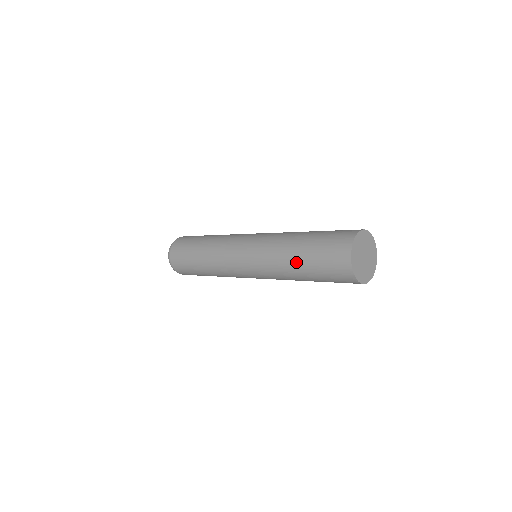
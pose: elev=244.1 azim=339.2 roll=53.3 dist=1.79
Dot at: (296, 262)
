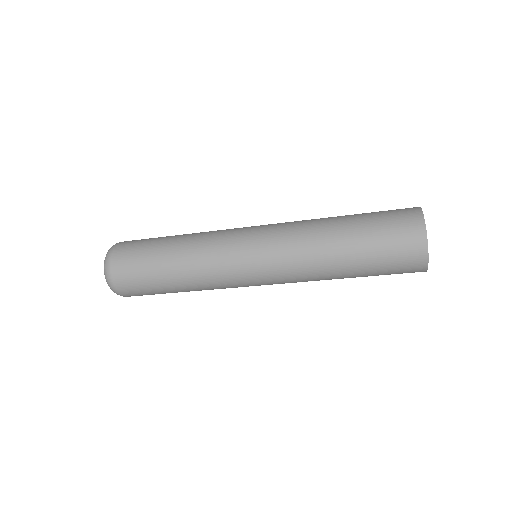
Dot at: (345, 263)
